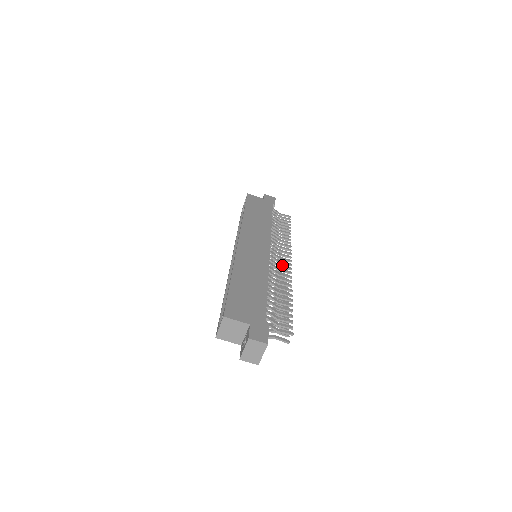
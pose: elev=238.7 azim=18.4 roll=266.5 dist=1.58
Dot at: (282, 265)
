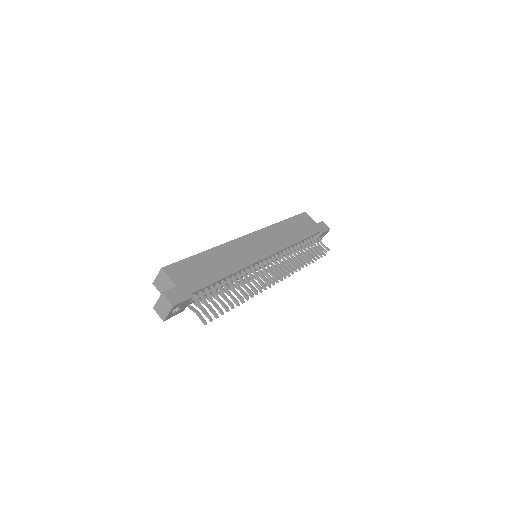
Dot at: occluded
